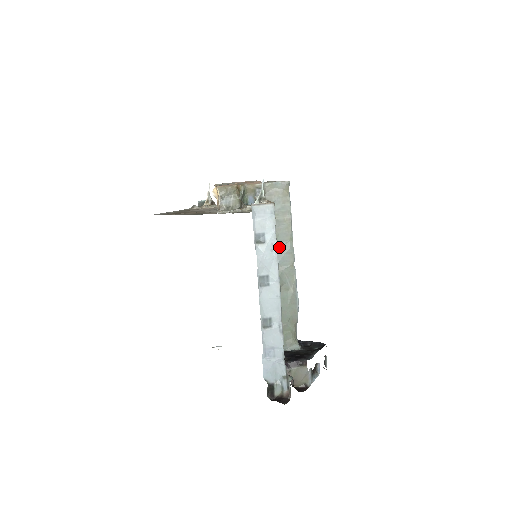
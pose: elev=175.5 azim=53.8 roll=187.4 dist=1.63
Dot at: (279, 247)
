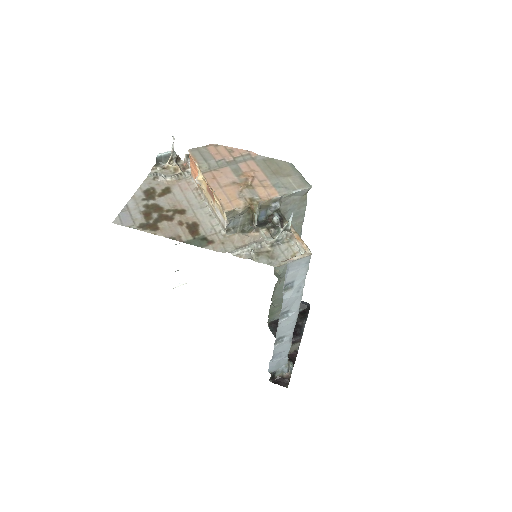
Dot at: occluded
